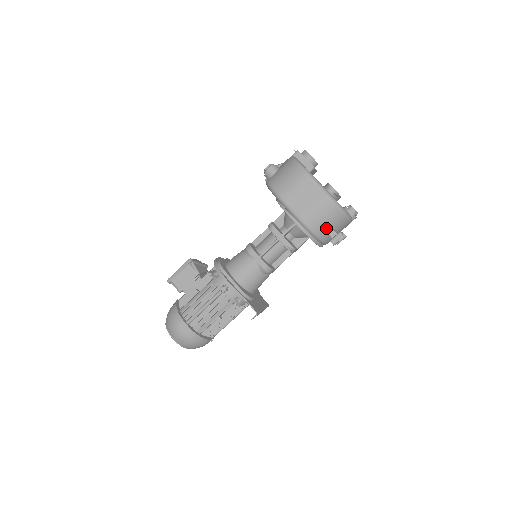
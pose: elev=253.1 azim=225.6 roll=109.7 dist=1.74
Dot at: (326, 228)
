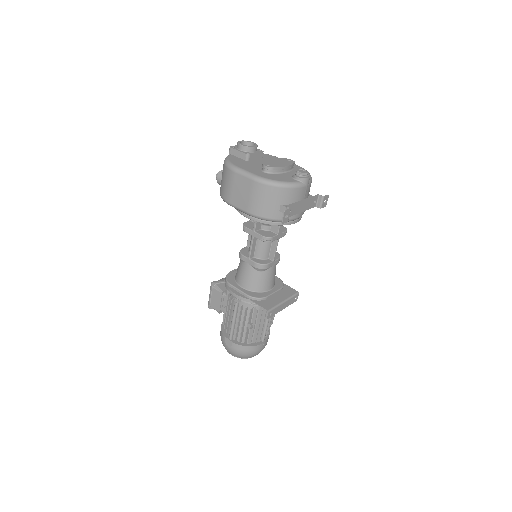
Dot at: (276, 208)
